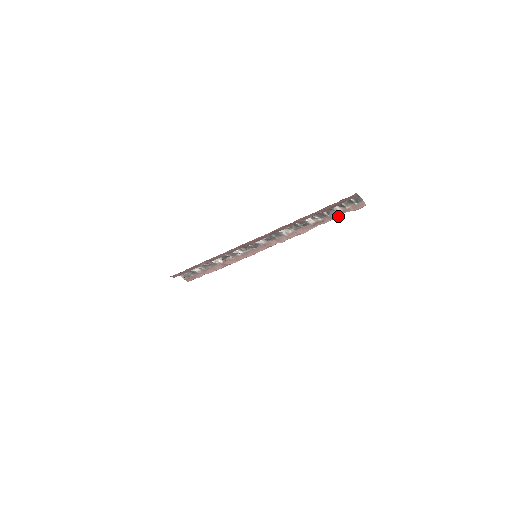
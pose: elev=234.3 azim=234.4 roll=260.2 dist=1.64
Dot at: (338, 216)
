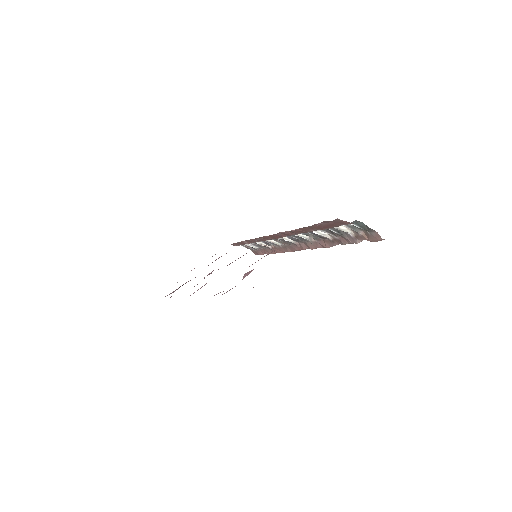
Dot at: (355, 241)
